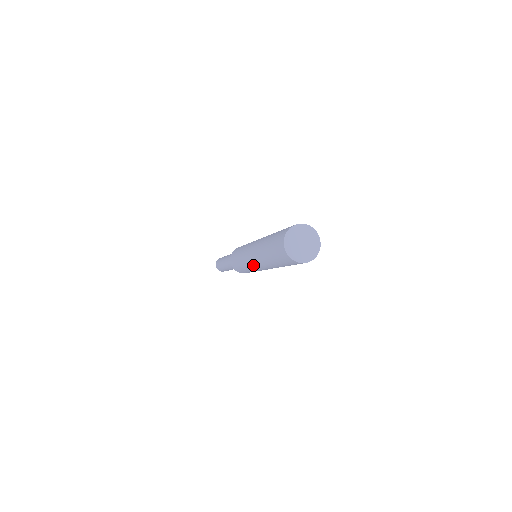
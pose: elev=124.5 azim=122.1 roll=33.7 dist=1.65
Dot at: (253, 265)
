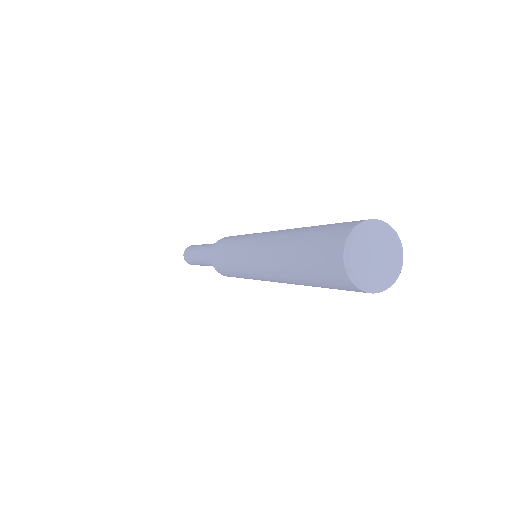
Dot at: (254, 272)
